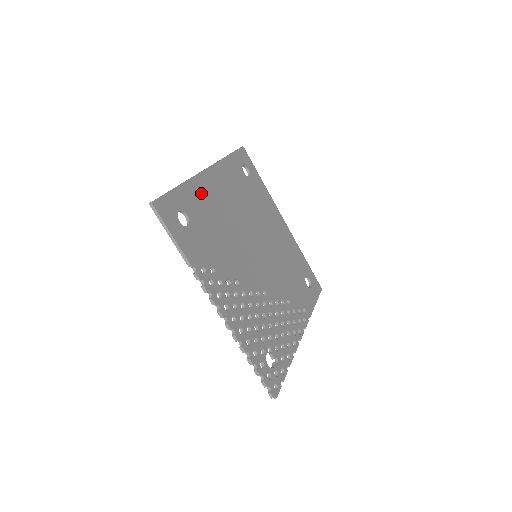
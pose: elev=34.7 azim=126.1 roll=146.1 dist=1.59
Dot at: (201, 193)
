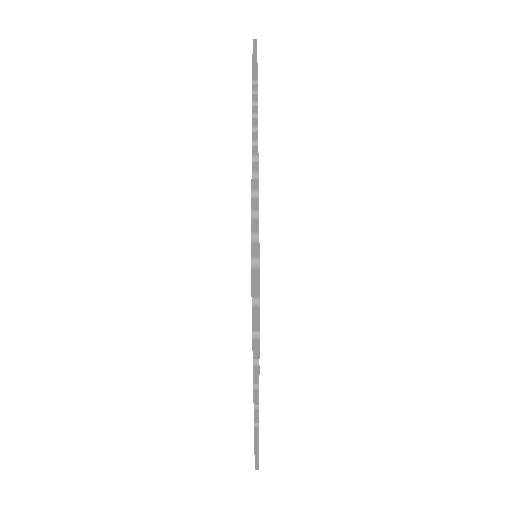
Dot at: occluded
